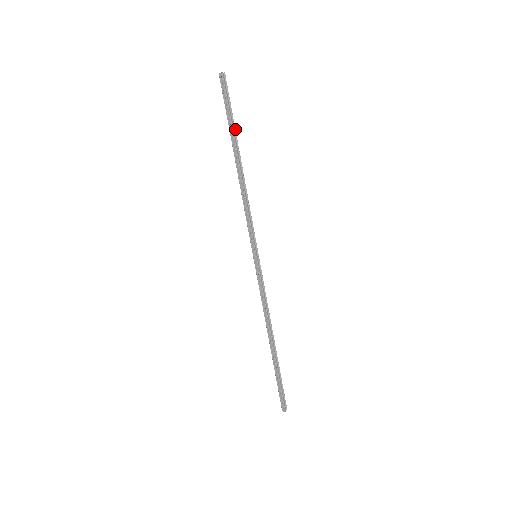
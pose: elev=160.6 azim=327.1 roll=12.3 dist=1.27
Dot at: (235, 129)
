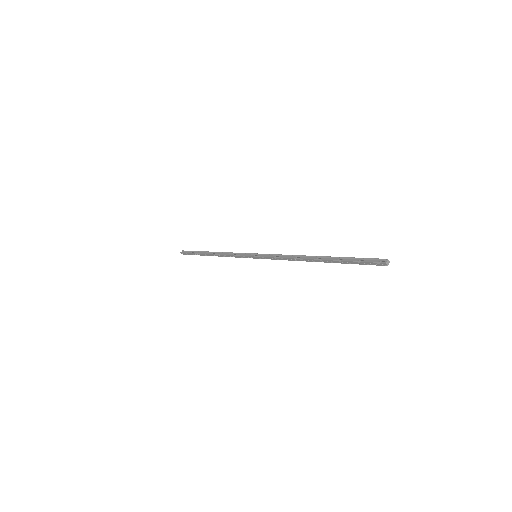
Dot at: occluded
